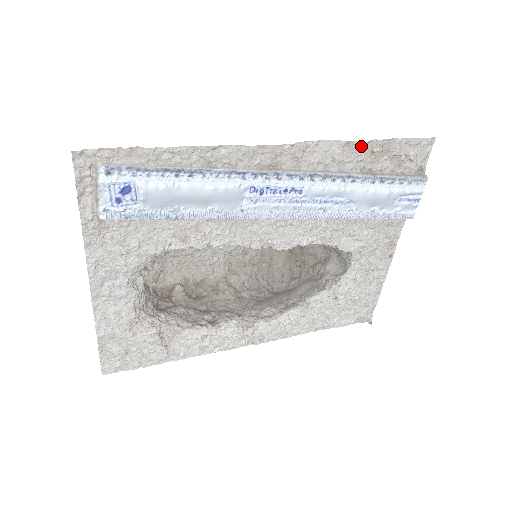
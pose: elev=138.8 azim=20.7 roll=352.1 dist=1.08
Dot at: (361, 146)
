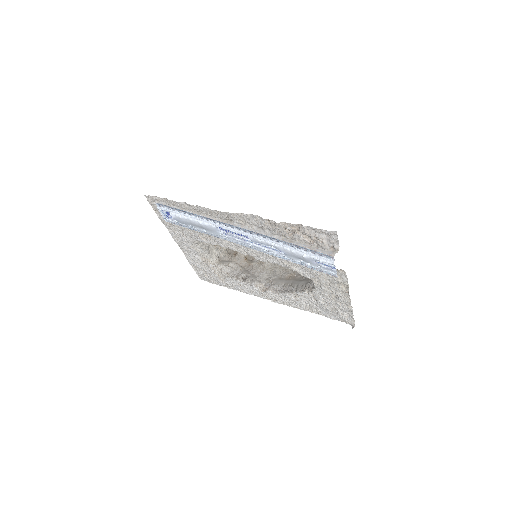
Dot at: (275, 224)
